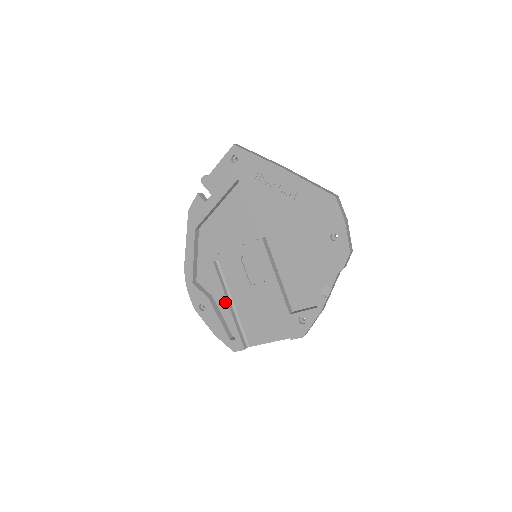
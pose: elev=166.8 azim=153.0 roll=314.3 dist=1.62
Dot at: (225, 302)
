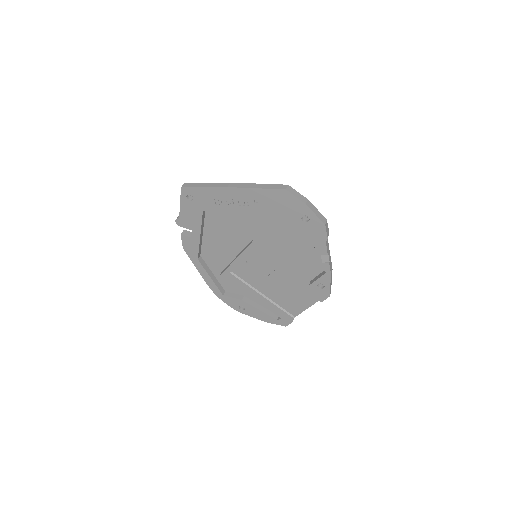
Dot at: (256, 298)
